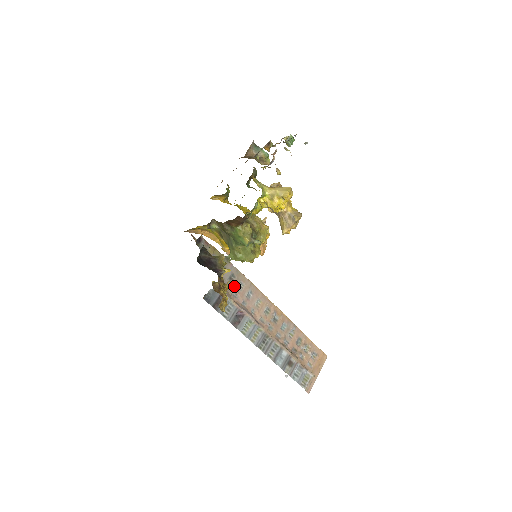
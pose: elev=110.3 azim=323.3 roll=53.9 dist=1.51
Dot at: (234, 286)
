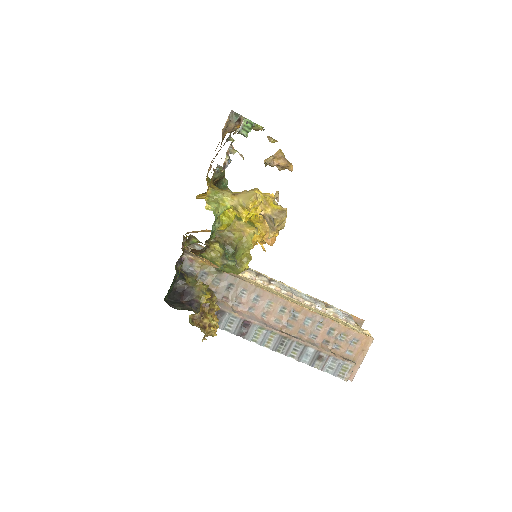
Dot at: (234, 296)
